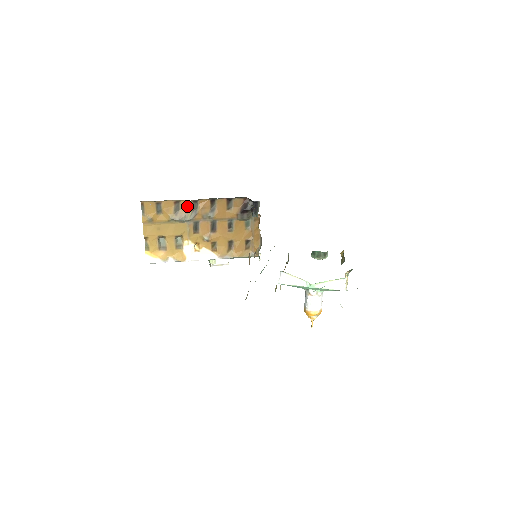
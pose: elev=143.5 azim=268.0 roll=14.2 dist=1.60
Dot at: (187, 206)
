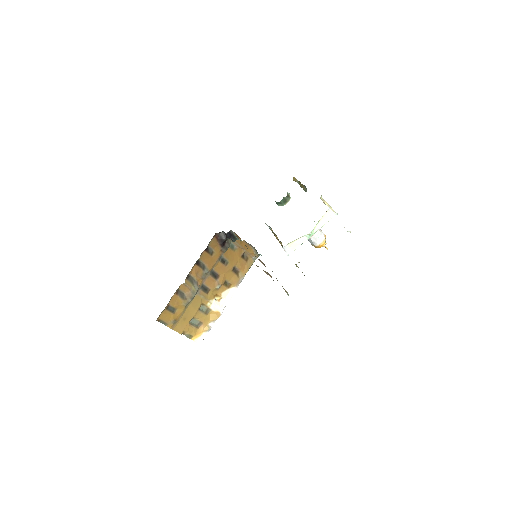
Dot at: (186, 286)
